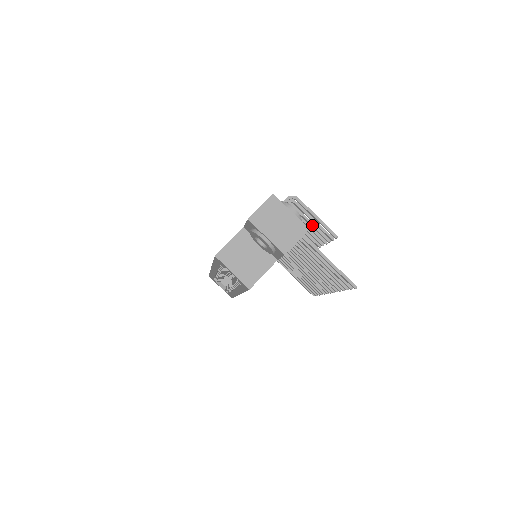
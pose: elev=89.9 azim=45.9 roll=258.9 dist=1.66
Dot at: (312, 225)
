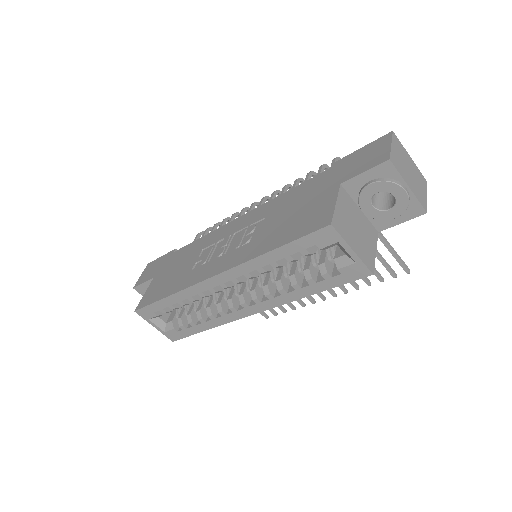
Dot at: occluded
